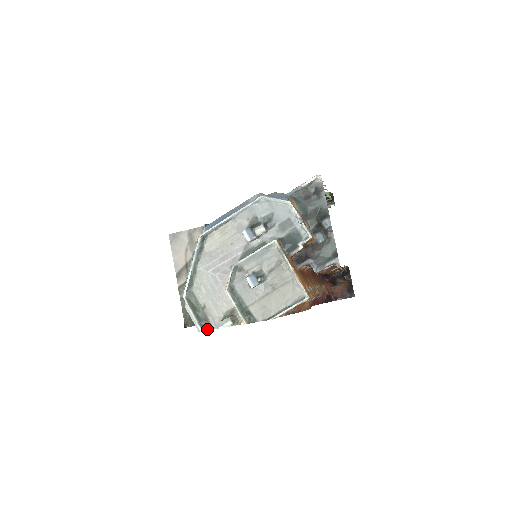
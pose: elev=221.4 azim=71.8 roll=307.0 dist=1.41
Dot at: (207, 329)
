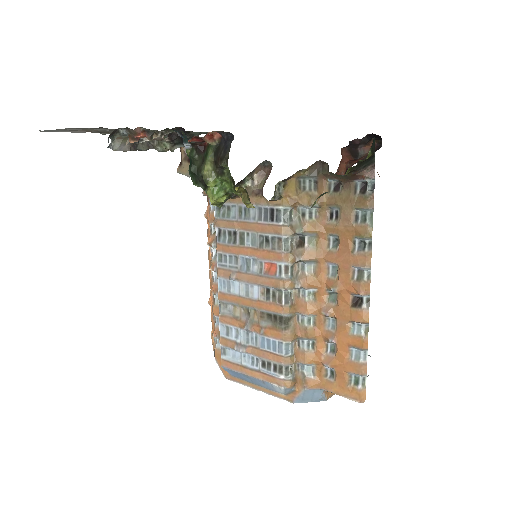
Dot at: occluded
